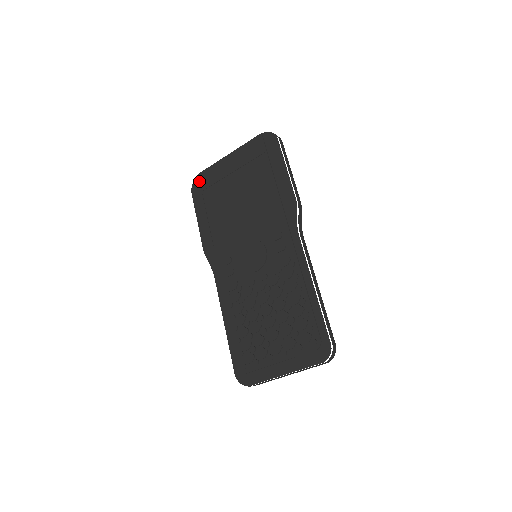
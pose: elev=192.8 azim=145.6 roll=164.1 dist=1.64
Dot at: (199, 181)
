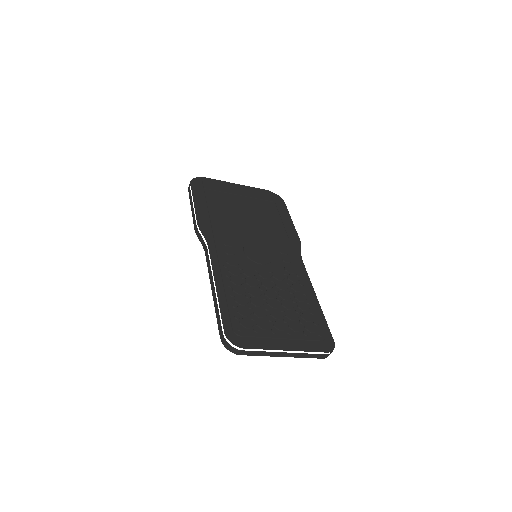
Dot at: (203, 181)
